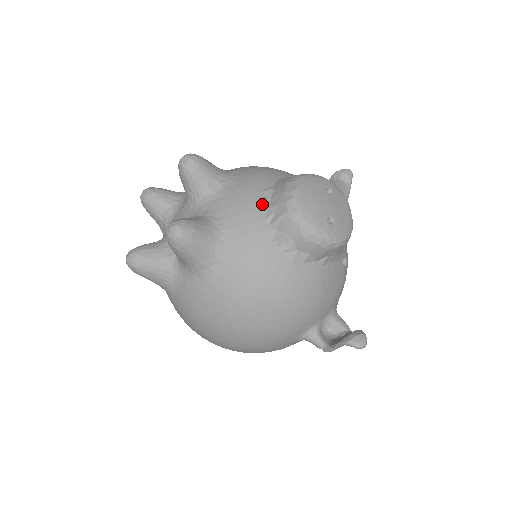
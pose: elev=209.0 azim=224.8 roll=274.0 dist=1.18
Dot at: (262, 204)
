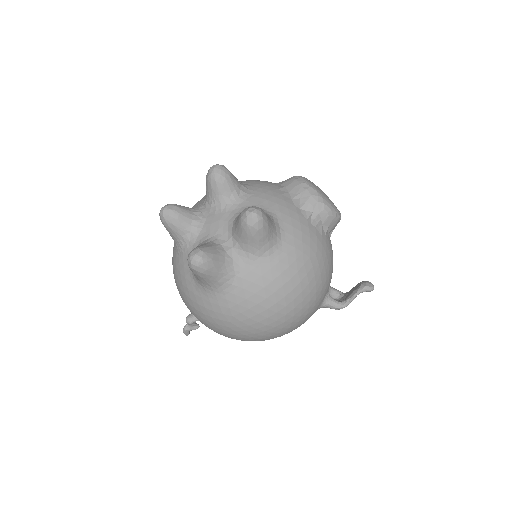
Dot at: (286, 196)
